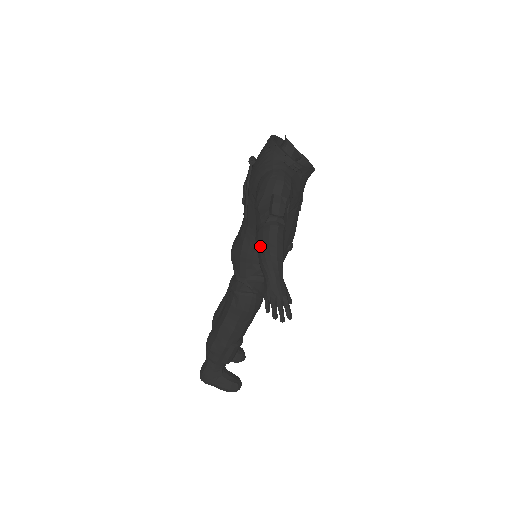
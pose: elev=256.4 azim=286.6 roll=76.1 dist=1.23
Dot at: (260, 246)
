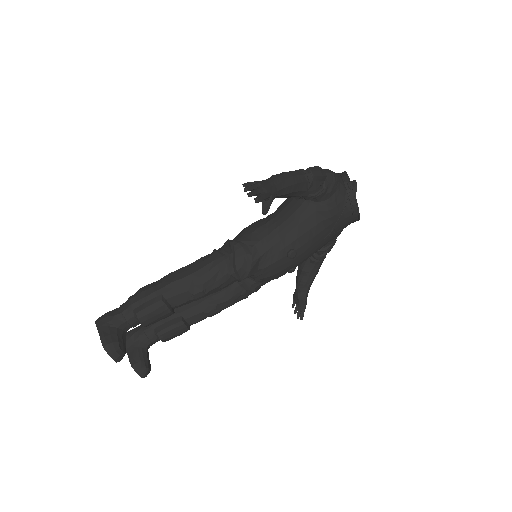
Dot at: occluded
